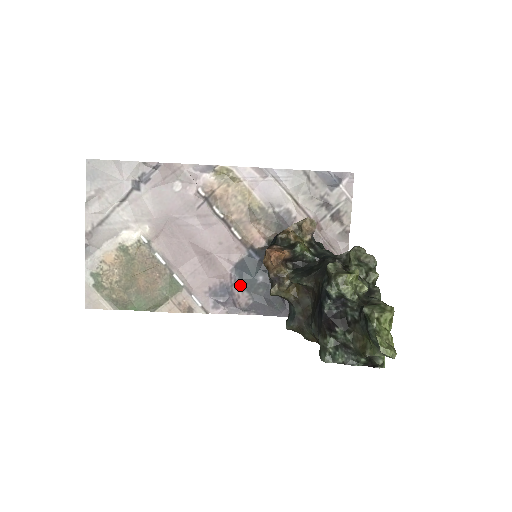
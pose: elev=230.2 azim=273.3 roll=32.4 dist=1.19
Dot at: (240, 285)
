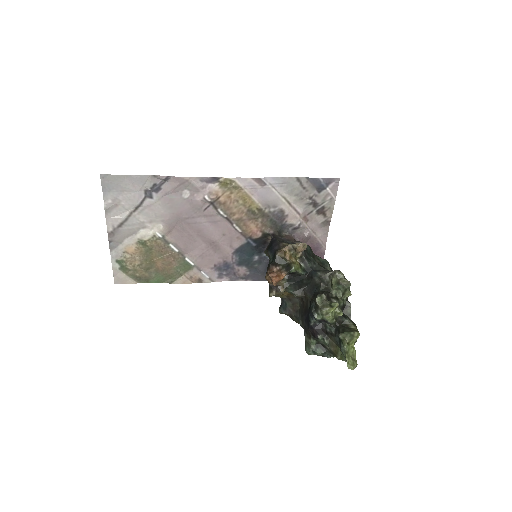
Dot at: (240, 263)
